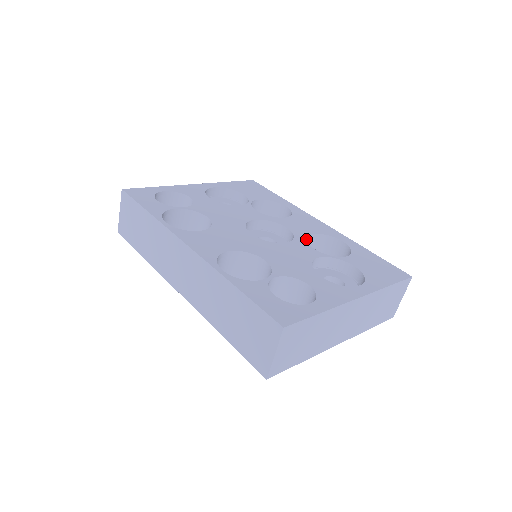
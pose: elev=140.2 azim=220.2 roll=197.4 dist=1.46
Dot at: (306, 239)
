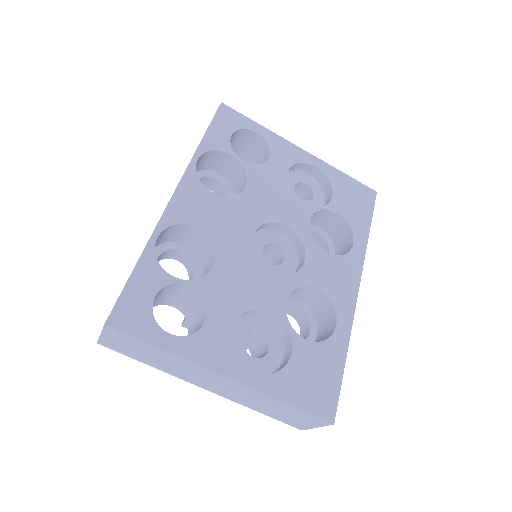
Dot at: (306, 287)
